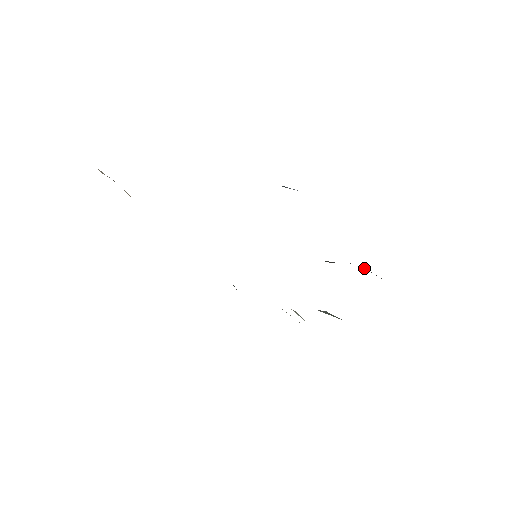
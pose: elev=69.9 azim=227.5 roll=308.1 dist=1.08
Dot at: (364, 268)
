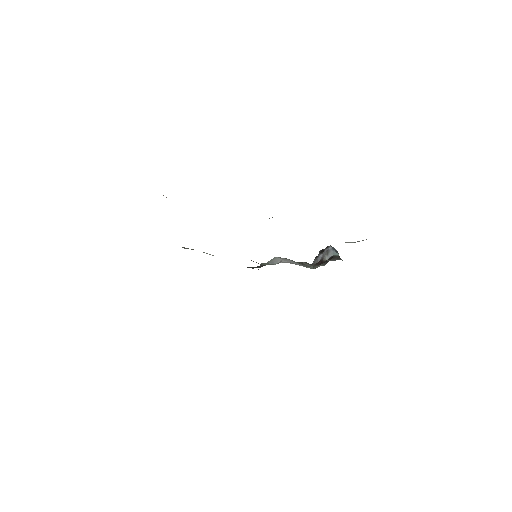
Dot at: occluded
